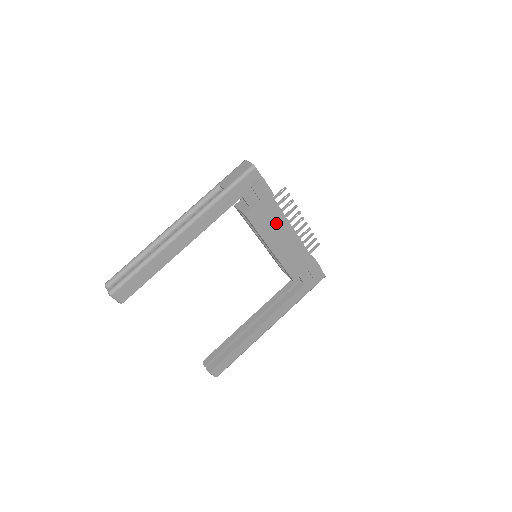
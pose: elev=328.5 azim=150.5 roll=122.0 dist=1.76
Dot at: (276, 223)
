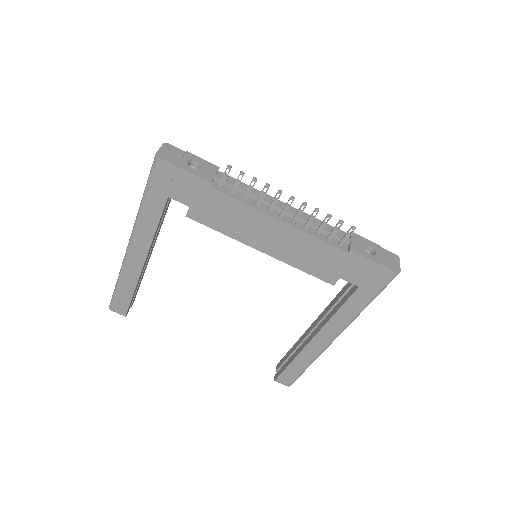
Dot at: (242, 217)
